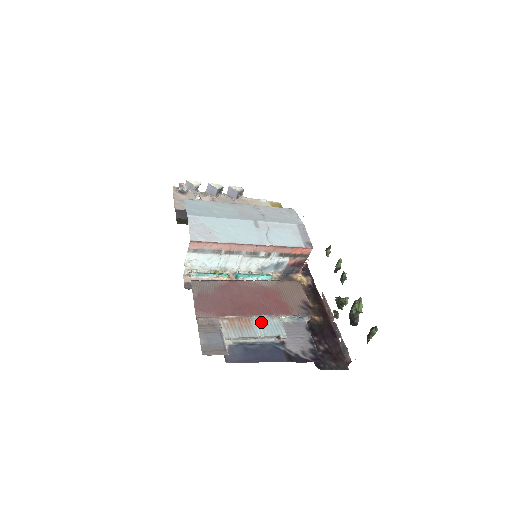
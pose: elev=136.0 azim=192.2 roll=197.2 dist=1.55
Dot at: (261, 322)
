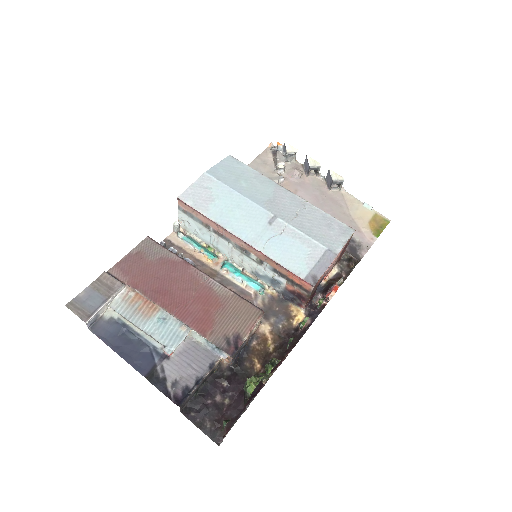
Dot at: (164, 320)
